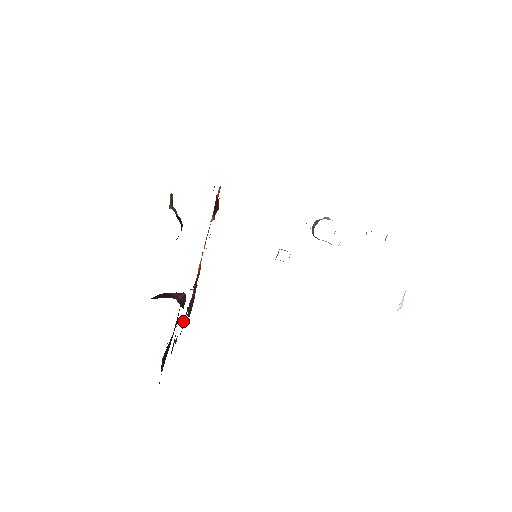
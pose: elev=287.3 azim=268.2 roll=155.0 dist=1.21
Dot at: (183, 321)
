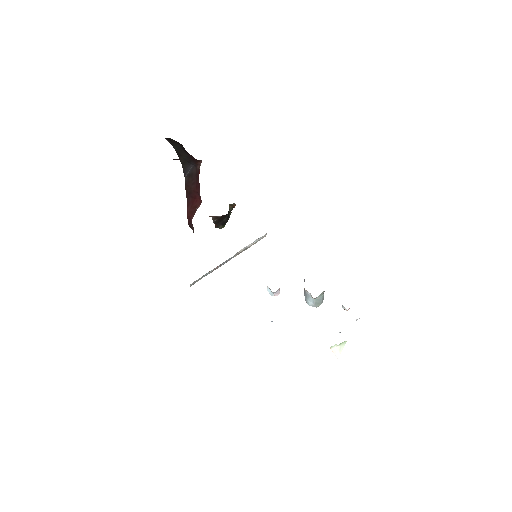
Dot at: occluded
